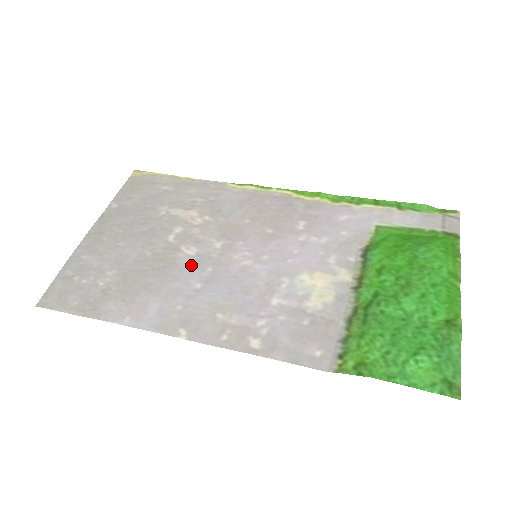
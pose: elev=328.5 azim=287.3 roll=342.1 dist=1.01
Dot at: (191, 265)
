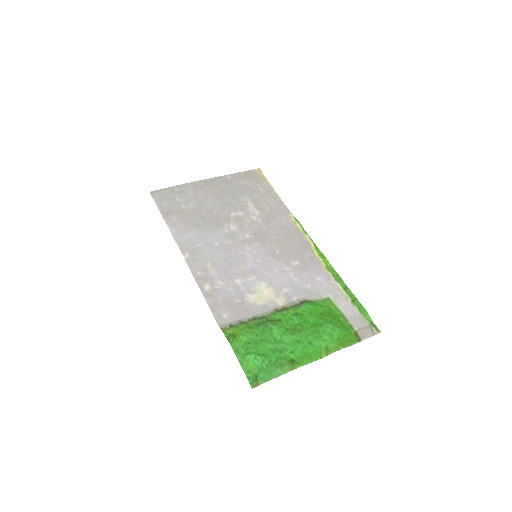
Dot at: (225, 233)
